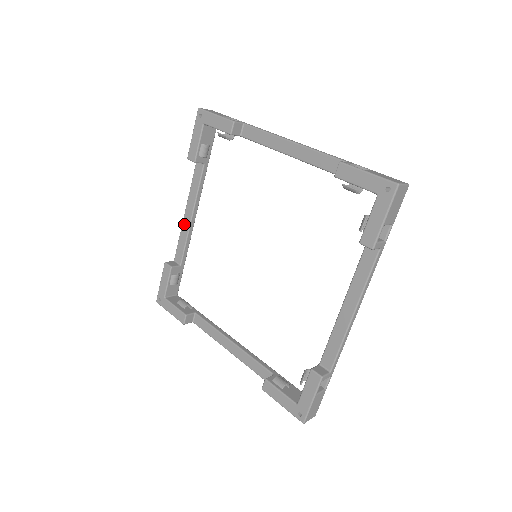
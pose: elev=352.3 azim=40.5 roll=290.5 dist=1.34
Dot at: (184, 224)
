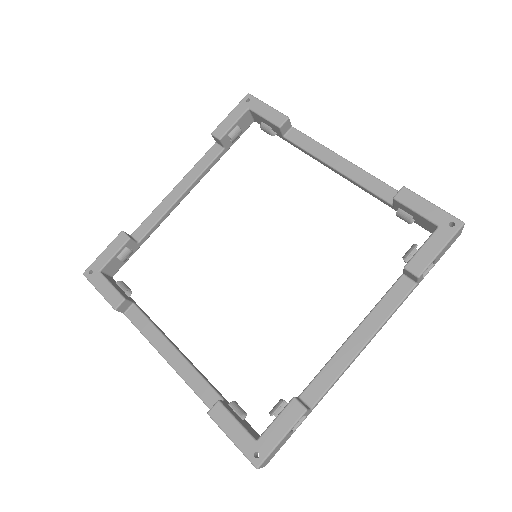
Dot at: (167, 200)
